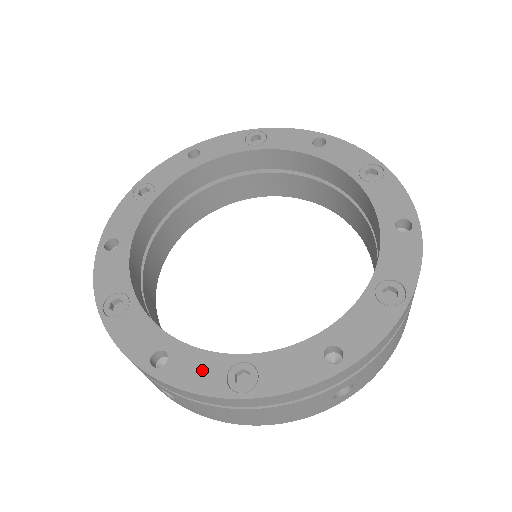
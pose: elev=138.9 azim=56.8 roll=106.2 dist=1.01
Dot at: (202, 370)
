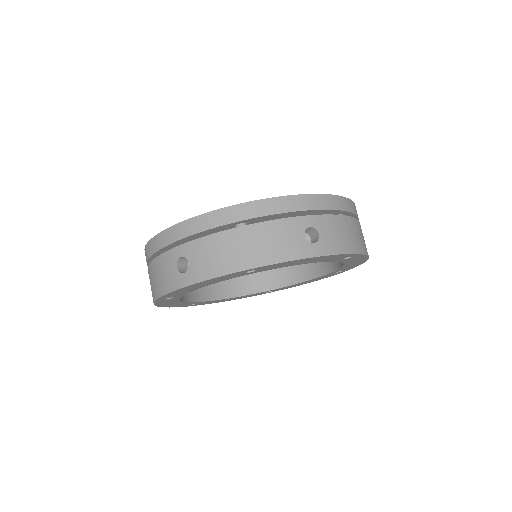
Dot at: occluded
